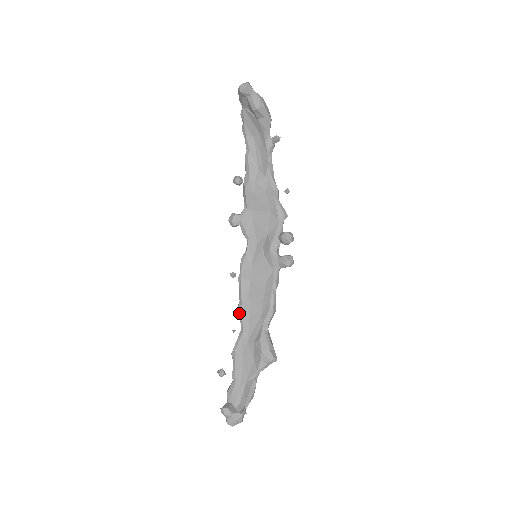
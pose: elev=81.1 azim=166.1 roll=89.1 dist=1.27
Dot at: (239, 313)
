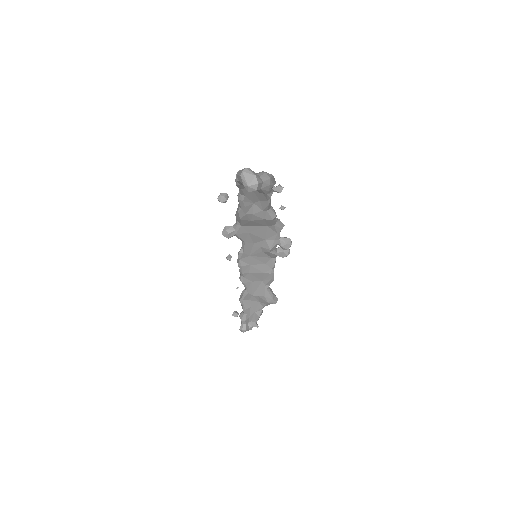
Dot at: (243, 283)
